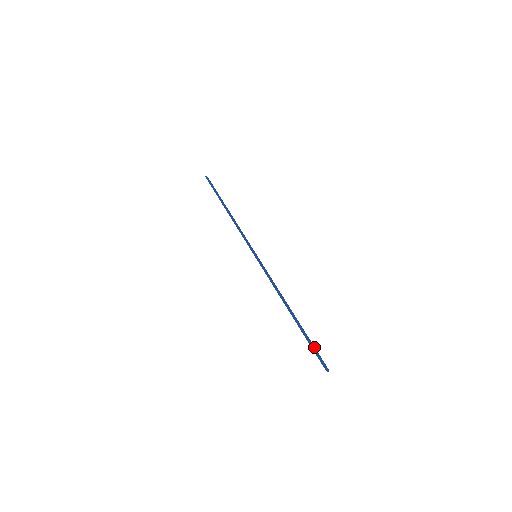
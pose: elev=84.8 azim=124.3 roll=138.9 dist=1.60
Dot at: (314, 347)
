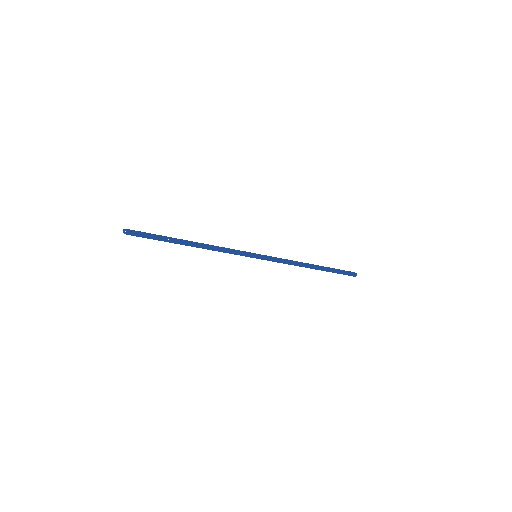
Dot at: (343, 273)
